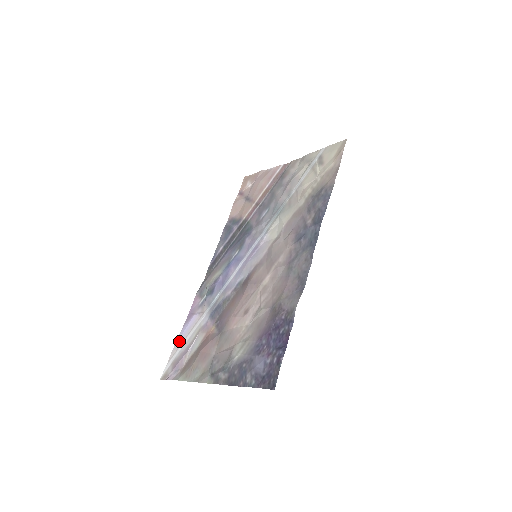
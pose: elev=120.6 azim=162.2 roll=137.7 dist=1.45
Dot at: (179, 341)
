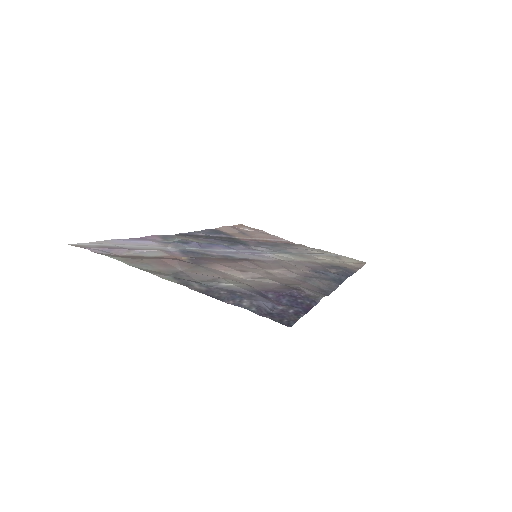
Dot at: (117, 241)
